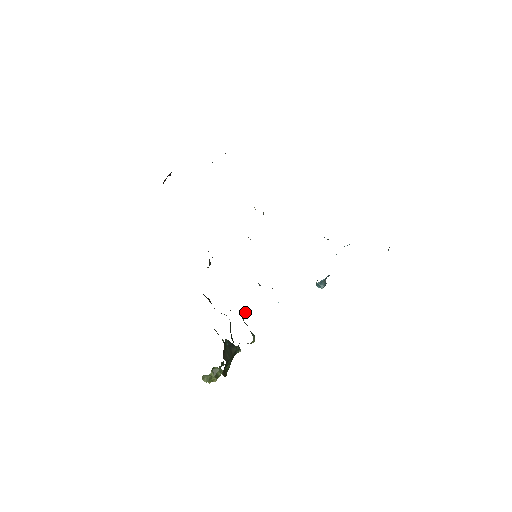
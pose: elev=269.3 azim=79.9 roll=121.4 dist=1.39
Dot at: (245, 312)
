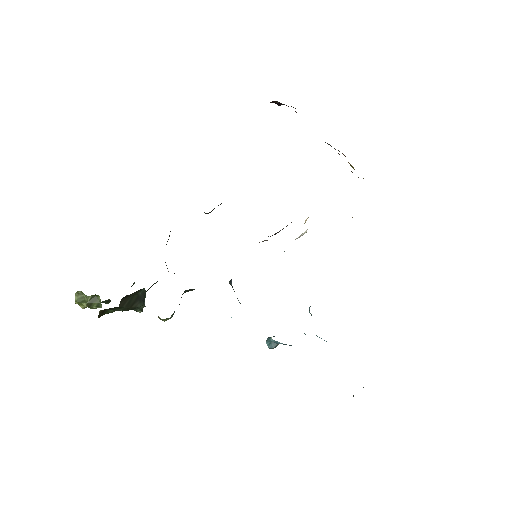
Dot at: (194, 289)
